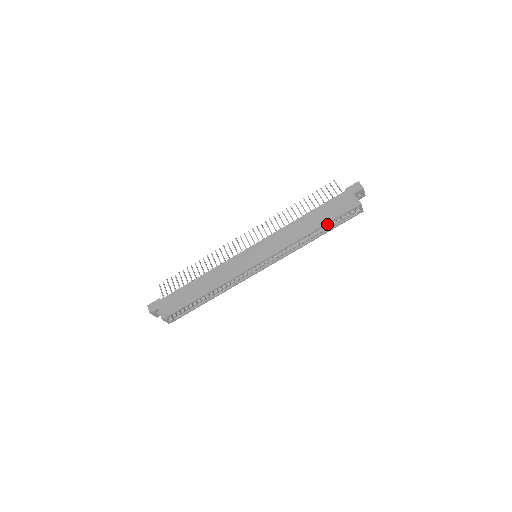
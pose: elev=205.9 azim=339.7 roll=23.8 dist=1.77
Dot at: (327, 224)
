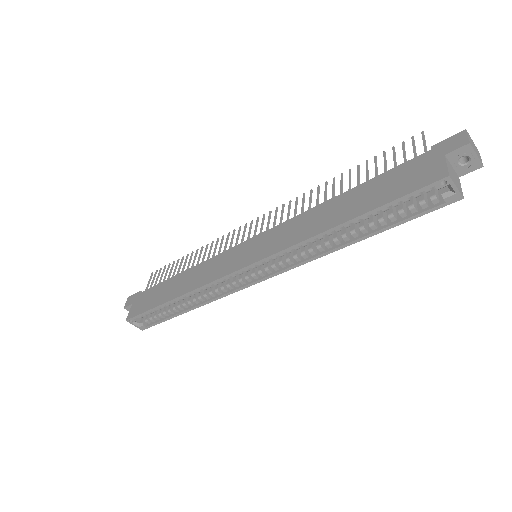
Dot at: (369, 213)
